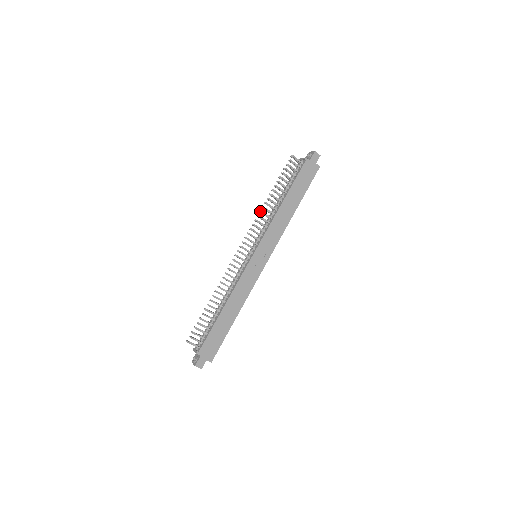
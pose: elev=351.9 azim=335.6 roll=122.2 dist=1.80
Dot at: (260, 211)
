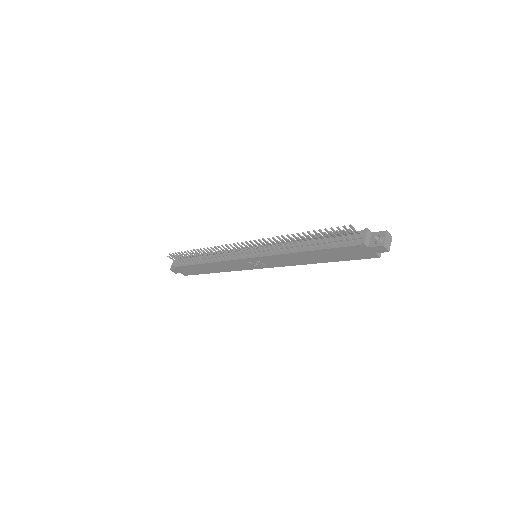
Dot at: (278, 237)
